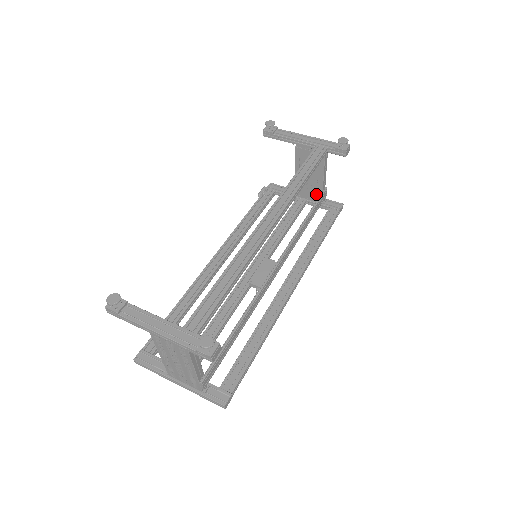
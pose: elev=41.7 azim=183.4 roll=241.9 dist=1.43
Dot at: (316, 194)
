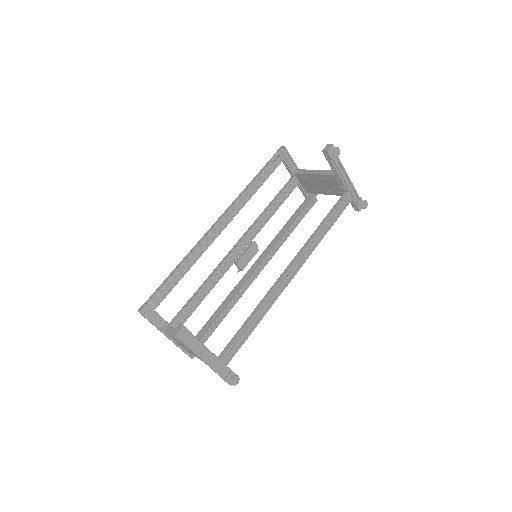
Dot at: (310, 189)
